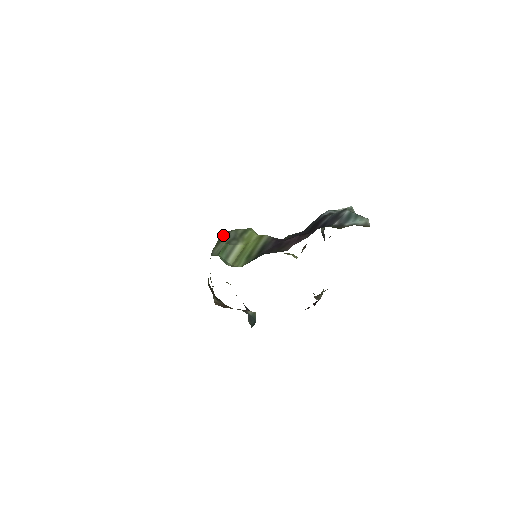
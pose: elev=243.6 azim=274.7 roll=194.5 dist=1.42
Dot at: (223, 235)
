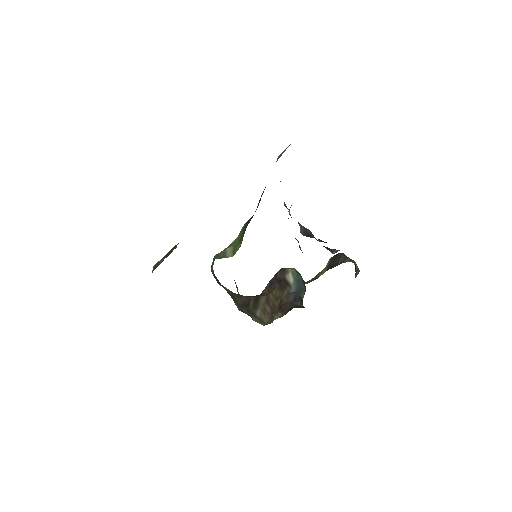
Dot at: occluded
